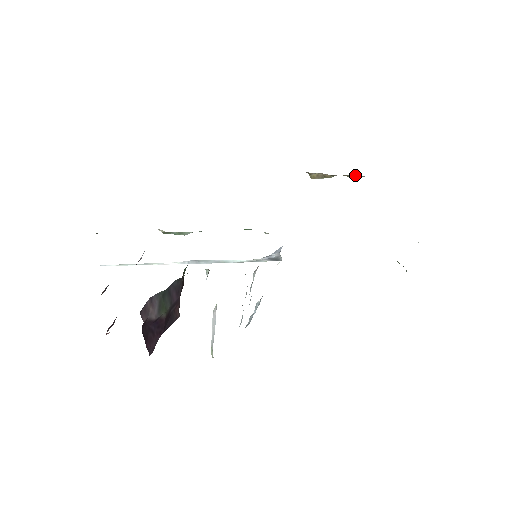
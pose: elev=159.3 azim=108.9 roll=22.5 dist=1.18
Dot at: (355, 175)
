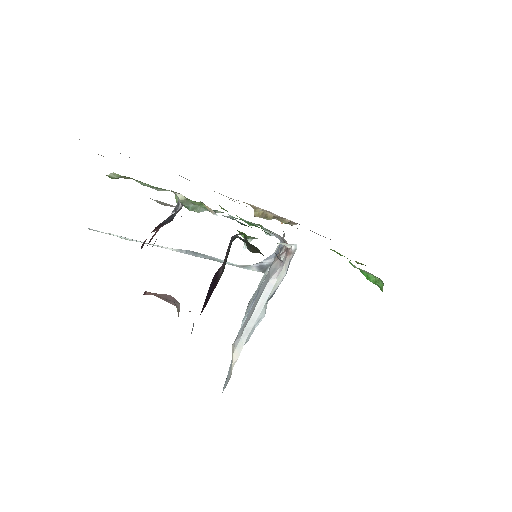
Dot at: occluded
